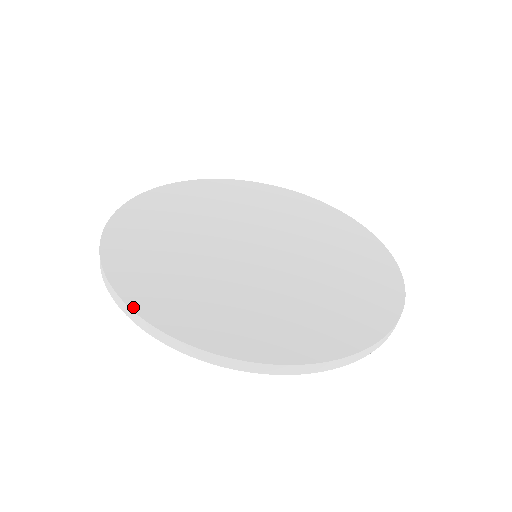
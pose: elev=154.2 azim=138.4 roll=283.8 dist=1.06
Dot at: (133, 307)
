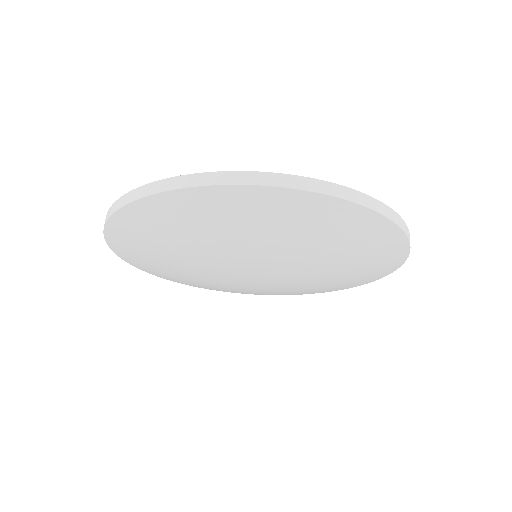
Dot at: occluded
